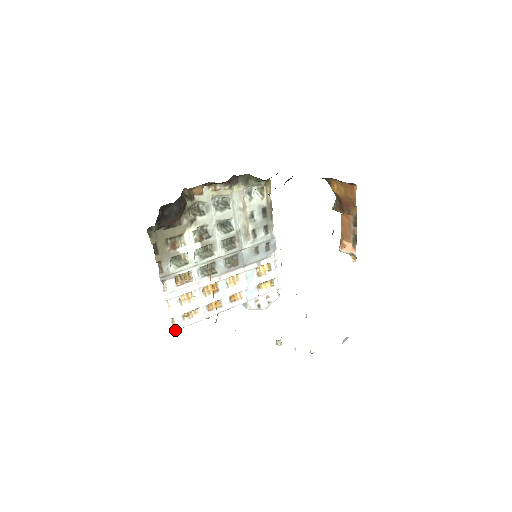
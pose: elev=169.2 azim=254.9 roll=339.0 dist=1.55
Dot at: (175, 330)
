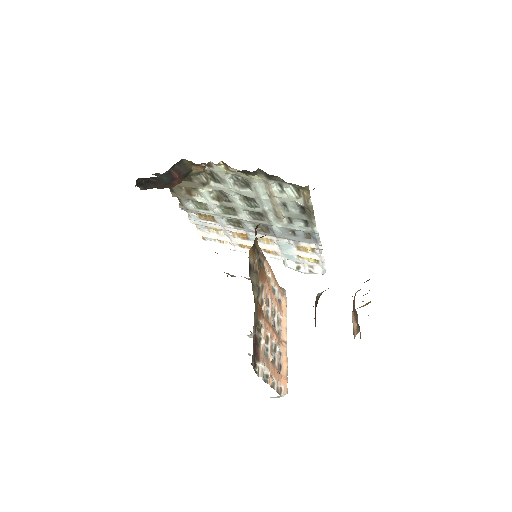
Dot at: (206, 243)
